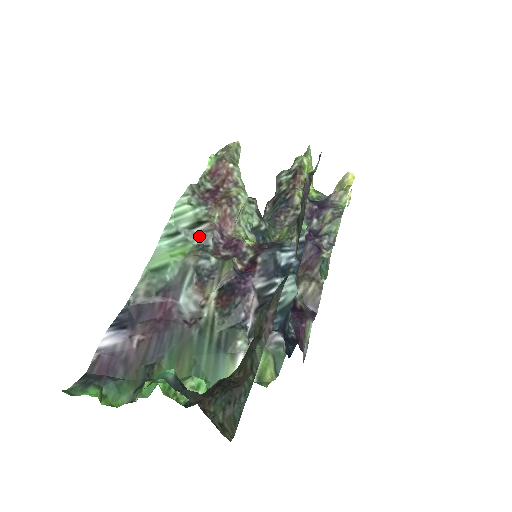
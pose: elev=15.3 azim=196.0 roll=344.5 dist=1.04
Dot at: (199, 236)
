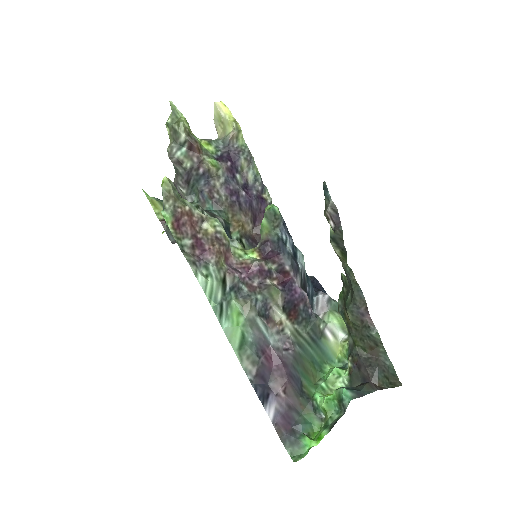
Dot at: (232, 290)
